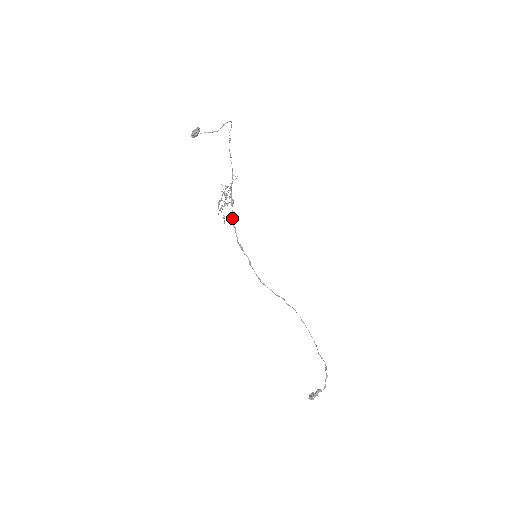
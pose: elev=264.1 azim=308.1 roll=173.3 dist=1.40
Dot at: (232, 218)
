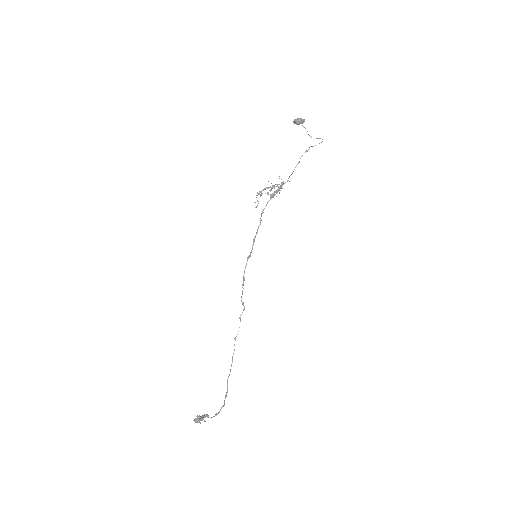
Dot at: (263, 209)
